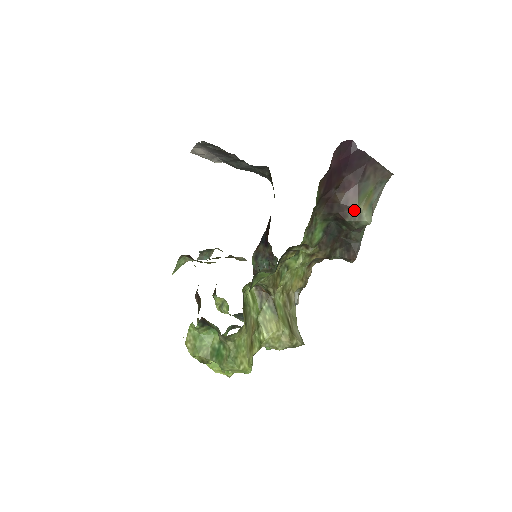
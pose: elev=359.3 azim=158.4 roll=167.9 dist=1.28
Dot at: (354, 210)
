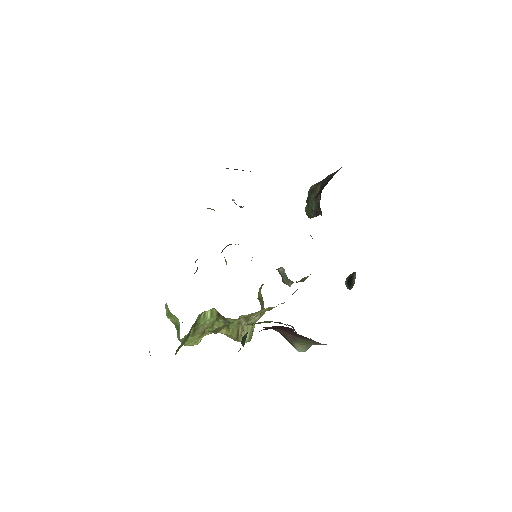
Dot at: (290, 341)
